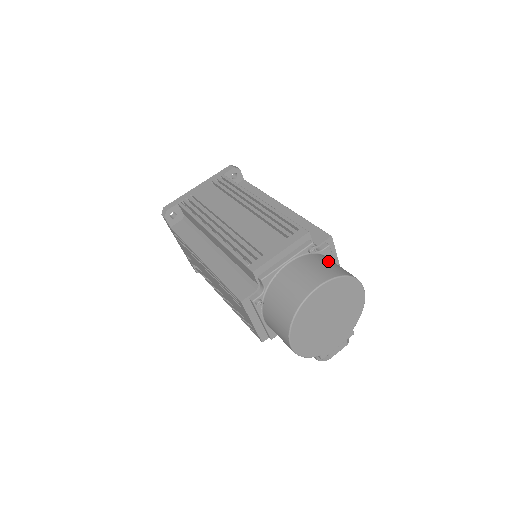
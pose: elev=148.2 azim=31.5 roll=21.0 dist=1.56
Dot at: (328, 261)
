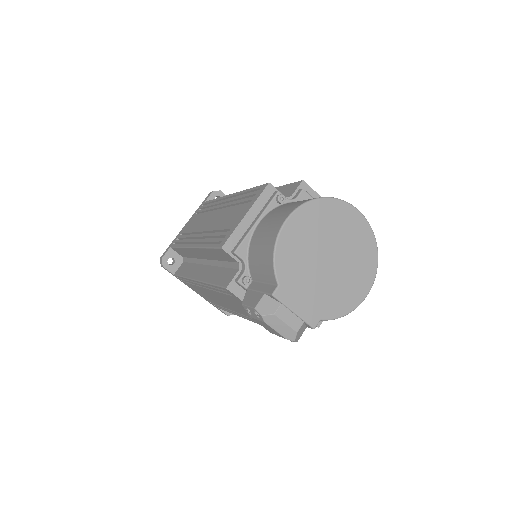
Dot at: occluded
